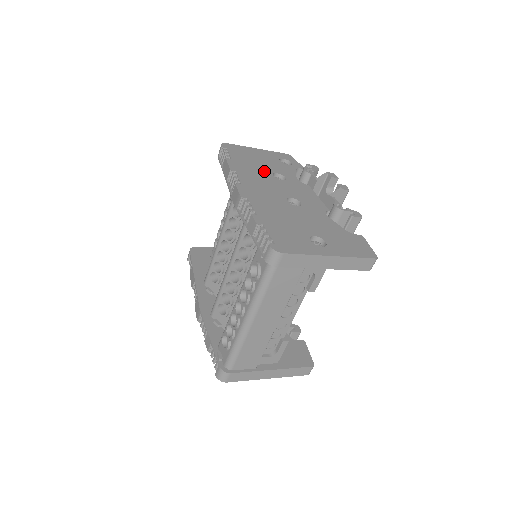
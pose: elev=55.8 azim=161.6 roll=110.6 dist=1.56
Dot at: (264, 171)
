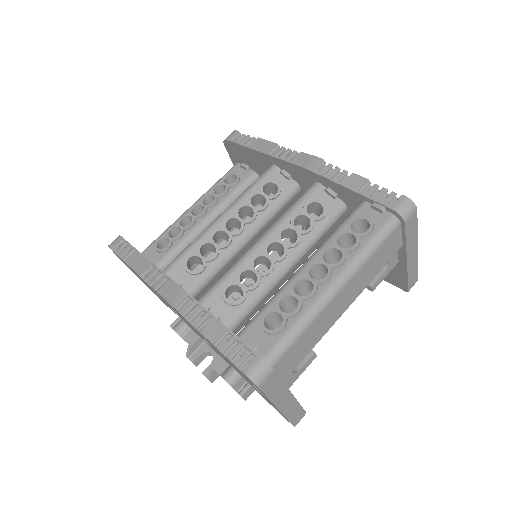
Dot at: occluded
